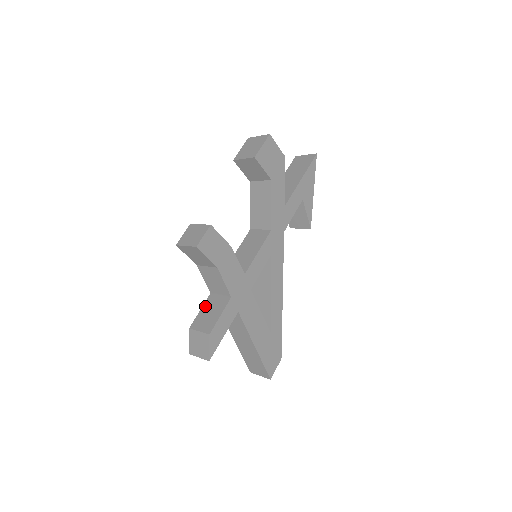
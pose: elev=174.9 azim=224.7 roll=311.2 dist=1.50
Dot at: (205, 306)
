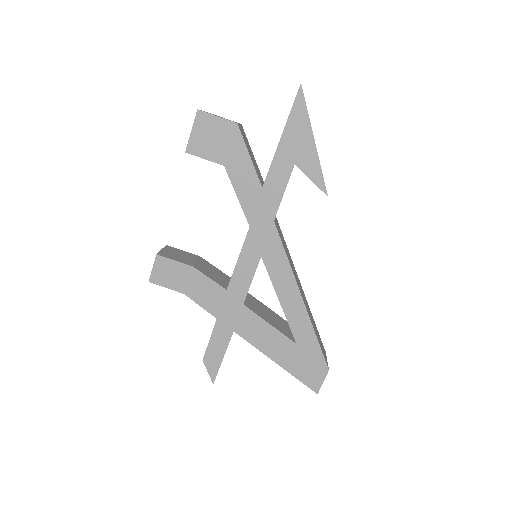
Dot at: occluded
